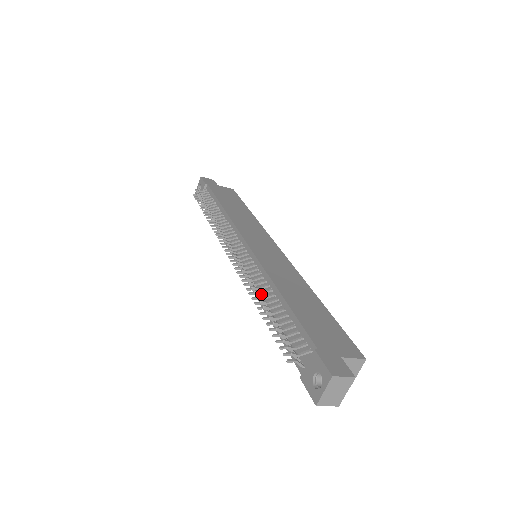
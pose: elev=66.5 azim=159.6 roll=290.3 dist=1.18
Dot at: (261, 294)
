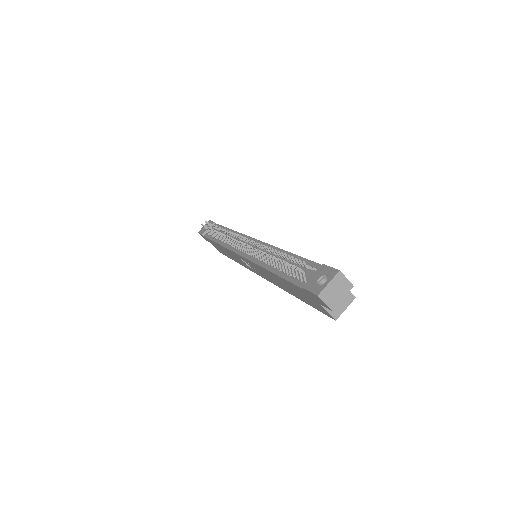
Dot at: (270, 252)
